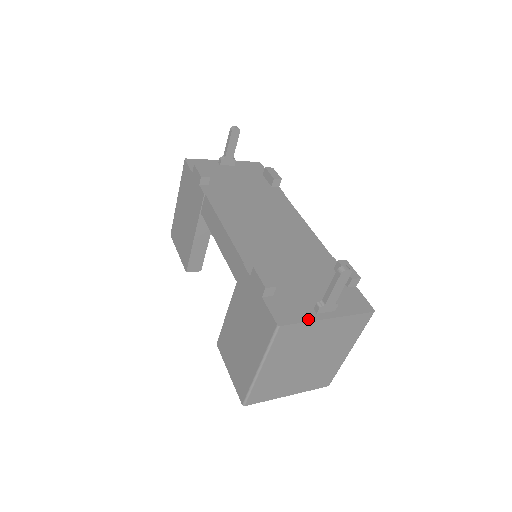
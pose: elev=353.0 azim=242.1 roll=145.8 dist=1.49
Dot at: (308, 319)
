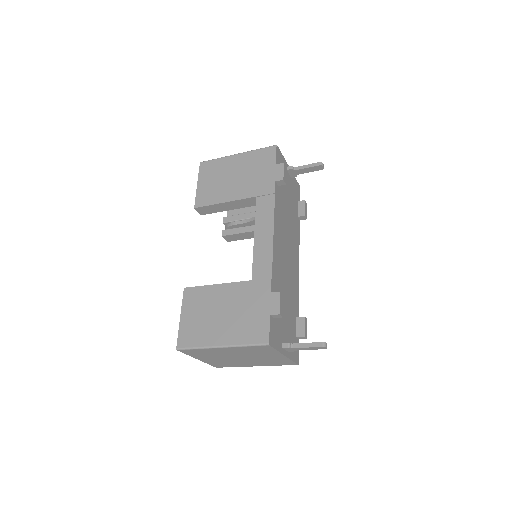
Dot at: (279, 349)
